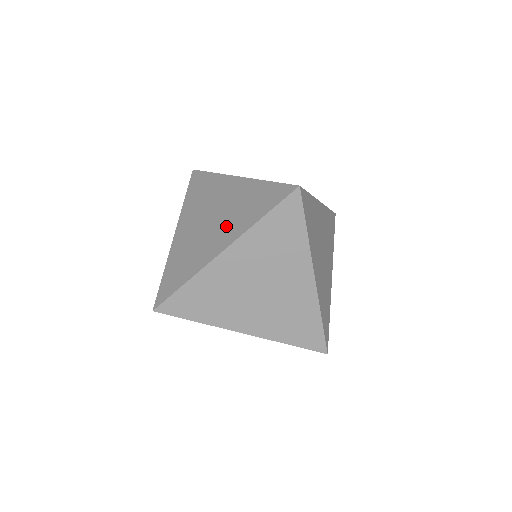
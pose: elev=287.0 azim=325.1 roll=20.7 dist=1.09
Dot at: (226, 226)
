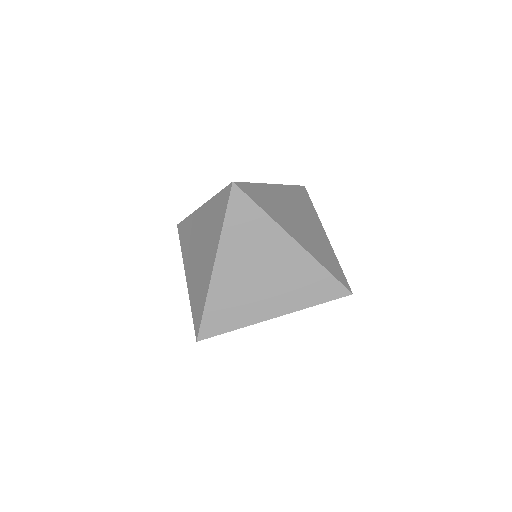
Dot at: (208, 246)
